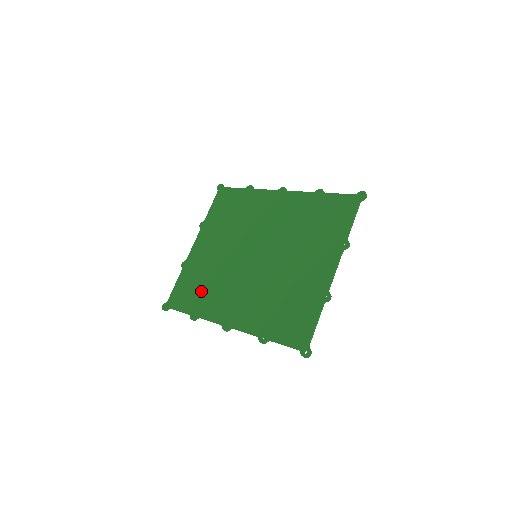
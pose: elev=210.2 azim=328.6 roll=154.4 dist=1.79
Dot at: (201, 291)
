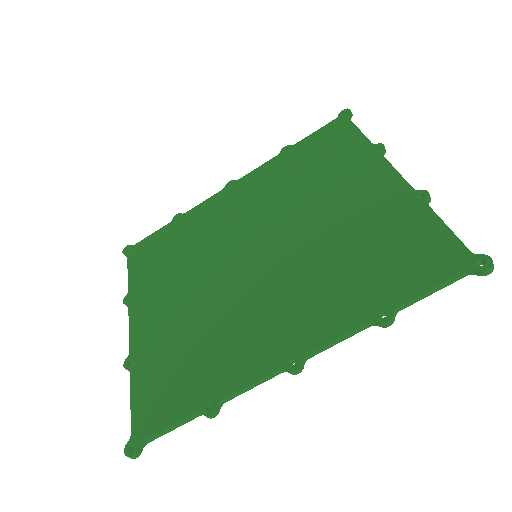
Dot at: (194, 363)
